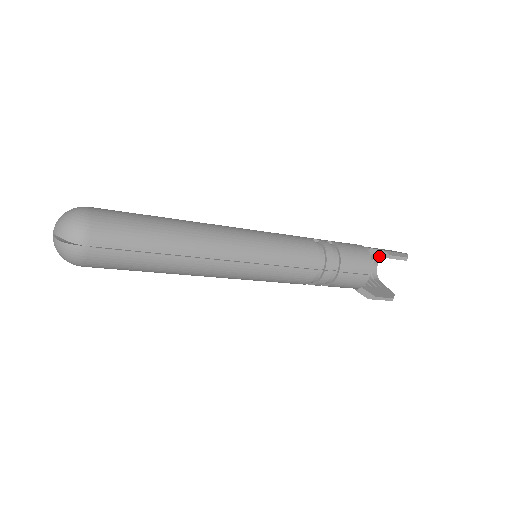
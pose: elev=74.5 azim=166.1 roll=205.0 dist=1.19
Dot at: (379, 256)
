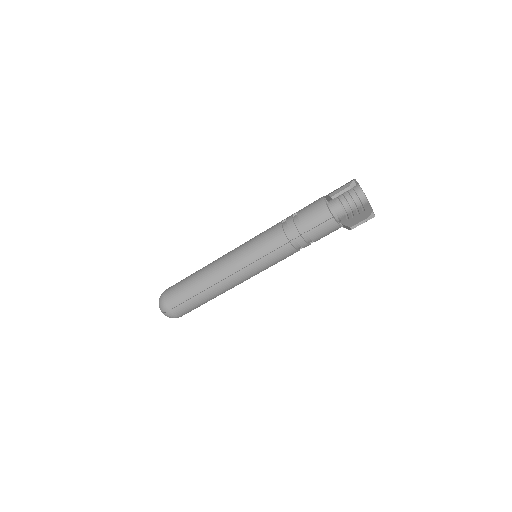
Dot at: occluded
